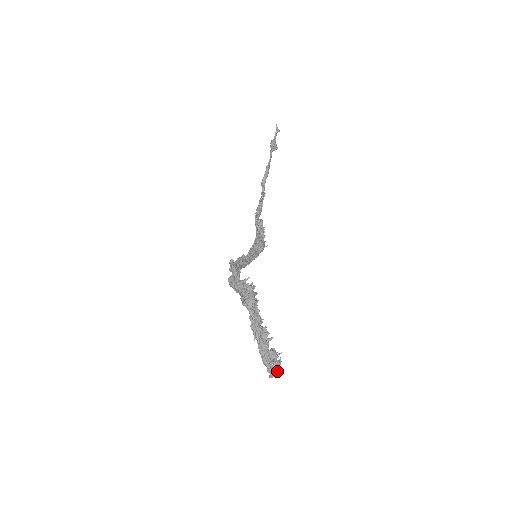
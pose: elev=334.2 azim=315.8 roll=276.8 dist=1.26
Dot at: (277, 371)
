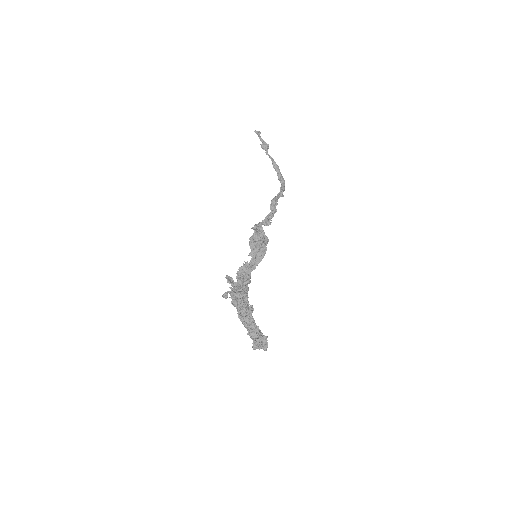
Dot at: (259, 346)
